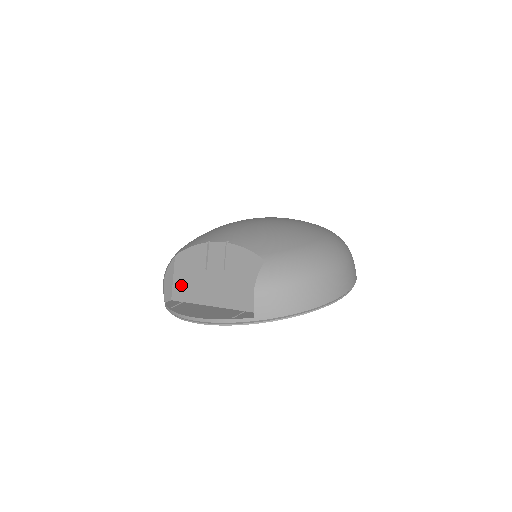
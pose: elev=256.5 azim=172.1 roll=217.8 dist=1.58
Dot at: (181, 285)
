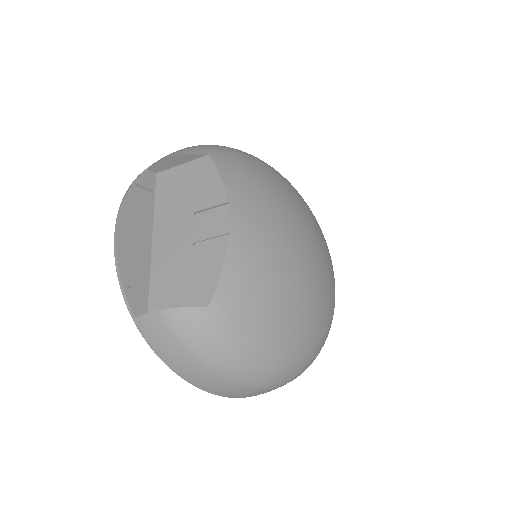
Dot at: (174, 181)
